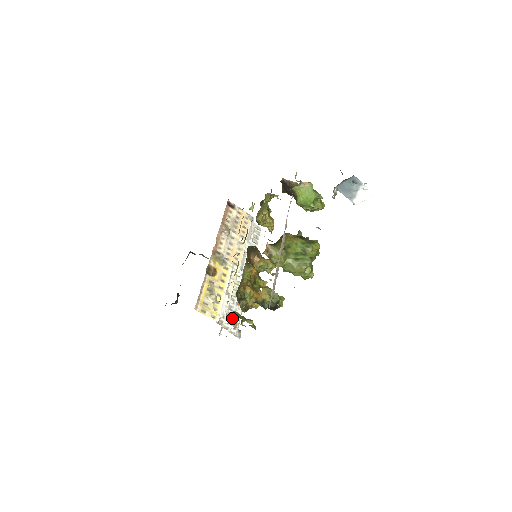
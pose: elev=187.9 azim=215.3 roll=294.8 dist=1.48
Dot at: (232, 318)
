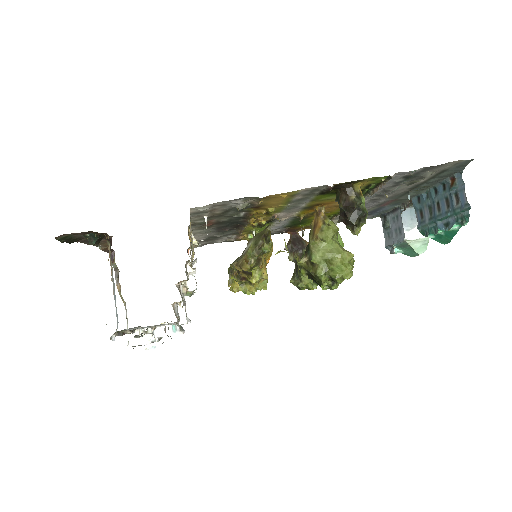
Dot at: (182, 299)
